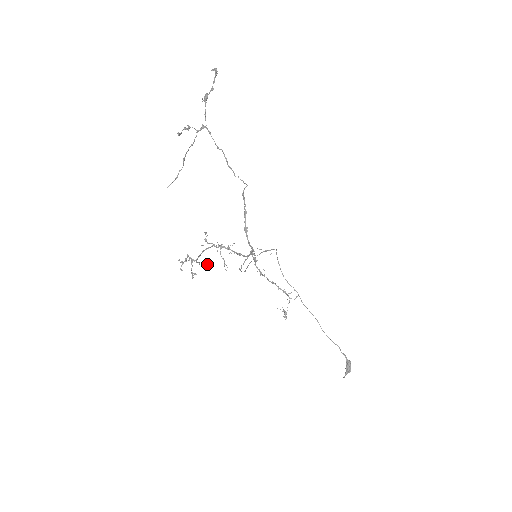
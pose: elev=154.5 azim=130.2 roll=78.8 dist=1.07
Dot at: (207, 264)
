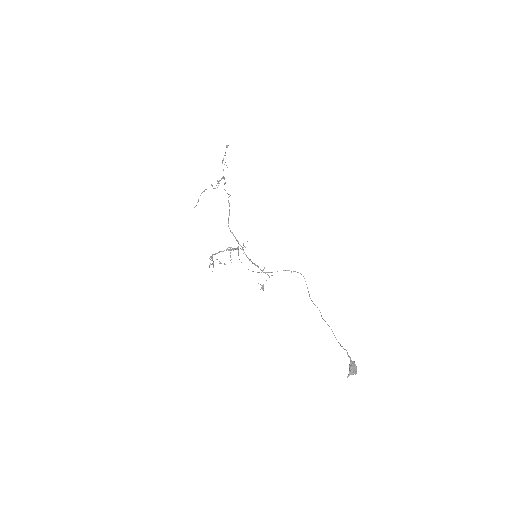
Dot at: (225, 264)
